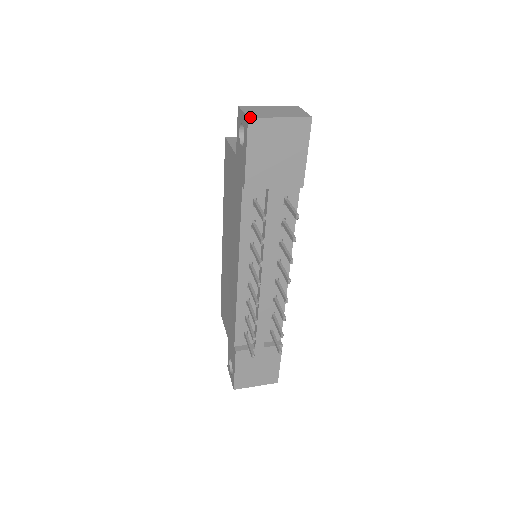
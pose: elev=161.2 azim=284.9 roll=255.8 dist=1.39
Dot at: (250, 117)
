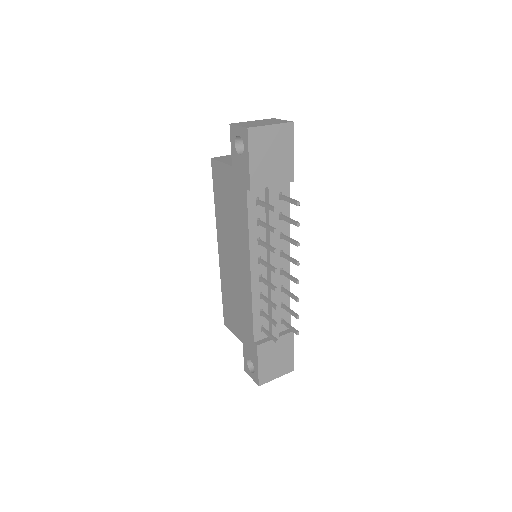
Dot at: (249, 127)
